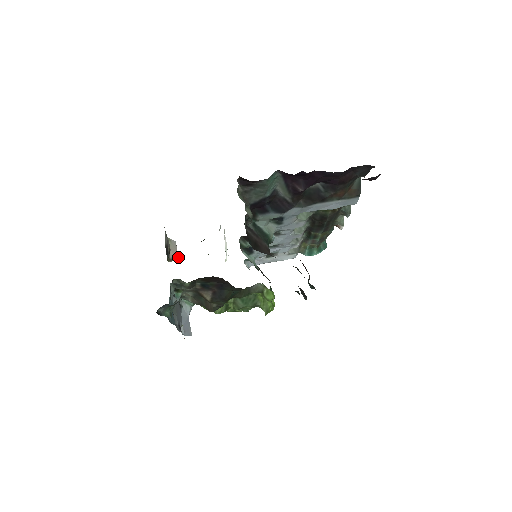
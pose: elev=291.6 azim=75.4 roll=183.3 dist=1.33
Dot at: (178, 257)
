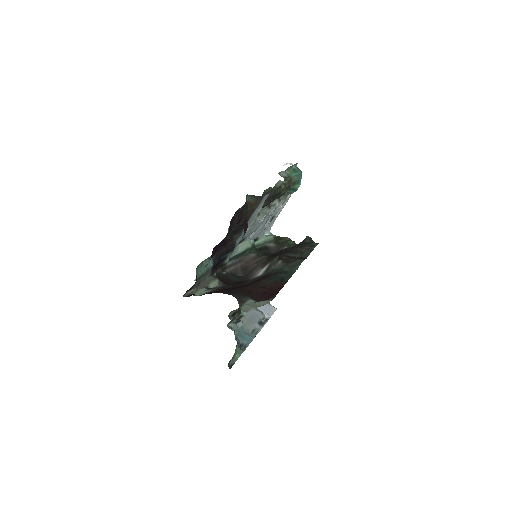
Dot at: occluded
